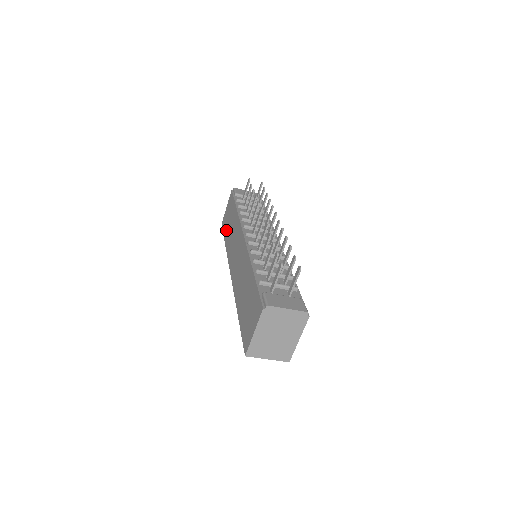
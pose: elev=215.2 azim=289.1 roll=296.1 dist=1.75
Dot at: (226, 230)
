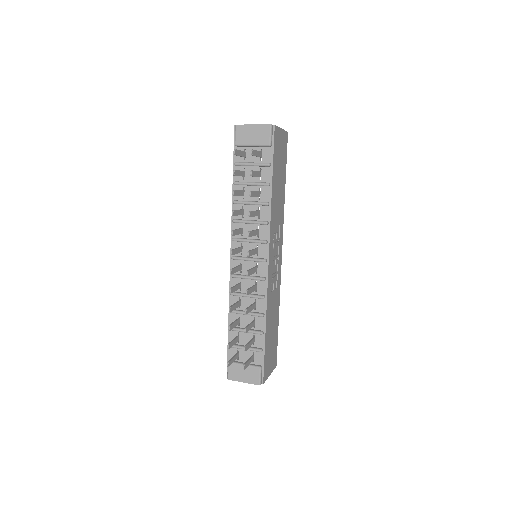
Dot at: occluded
